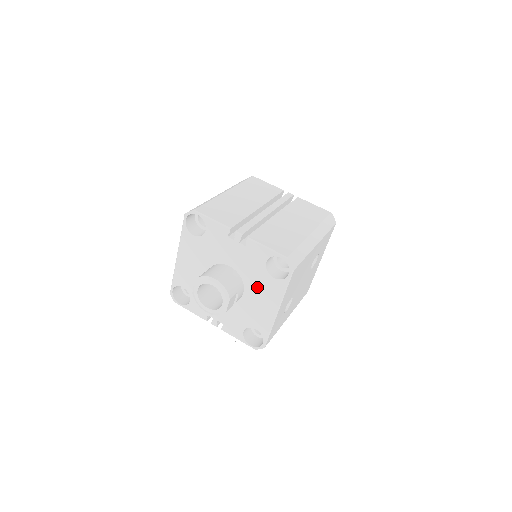
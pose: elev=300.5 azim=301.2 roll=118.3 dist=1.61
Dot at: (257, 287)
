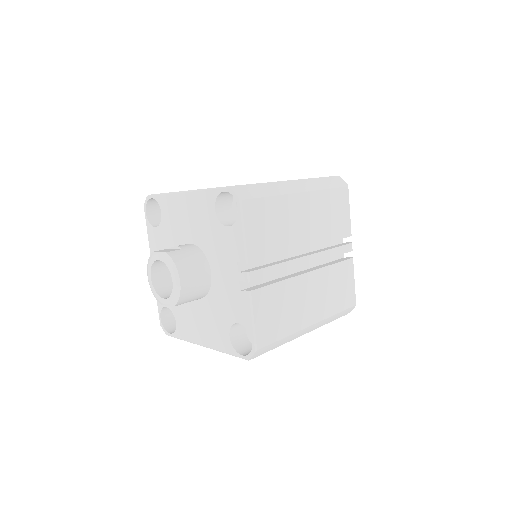
Dot at: (211, 316)
